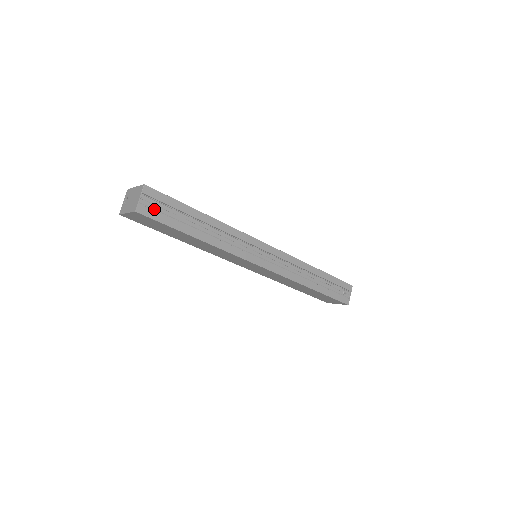
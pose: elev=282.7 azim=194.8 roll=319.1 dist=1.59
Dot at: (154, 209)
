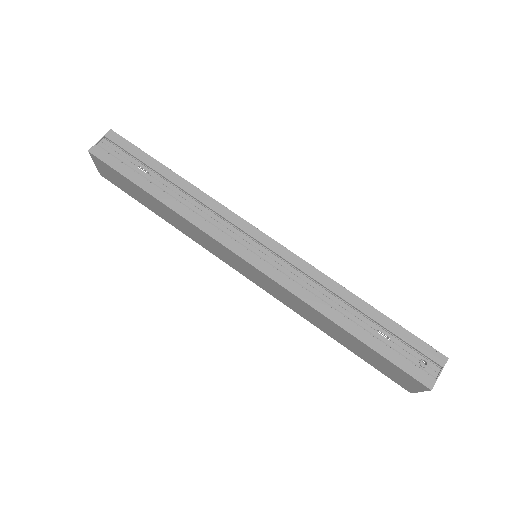
Dot at: (112, 155)
